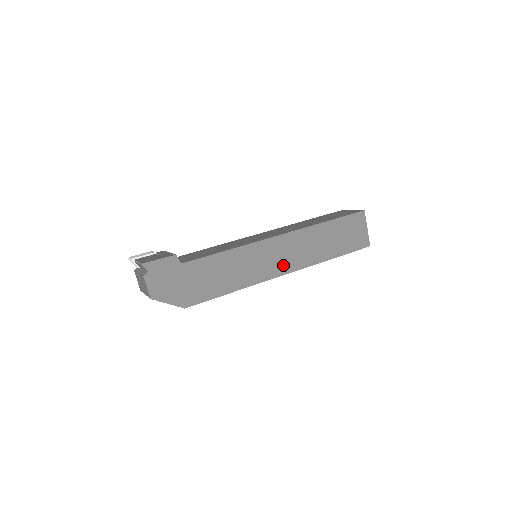
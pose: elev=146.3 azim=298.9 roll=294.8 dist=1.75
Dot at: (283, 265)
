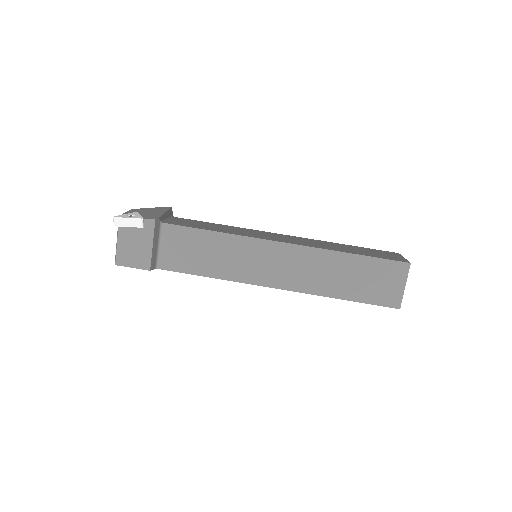
Dot at: occluded
